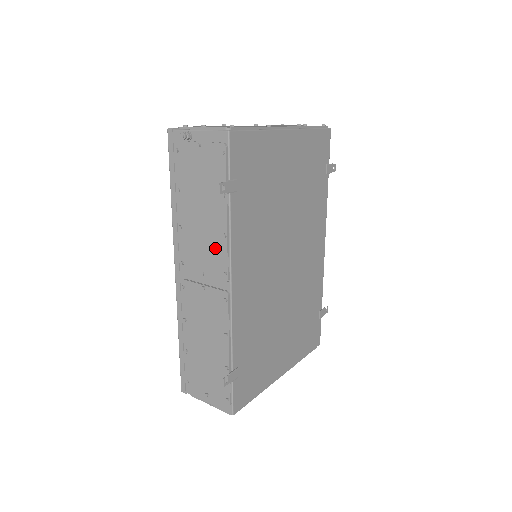
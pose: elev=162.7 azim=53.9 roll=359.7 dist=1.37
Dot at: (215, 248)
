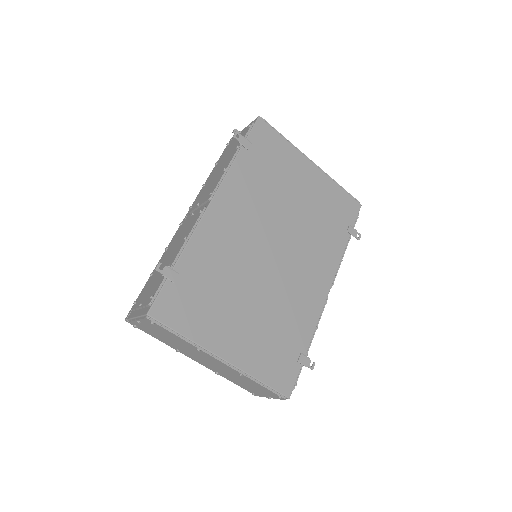
Dot at: (215, 182)
